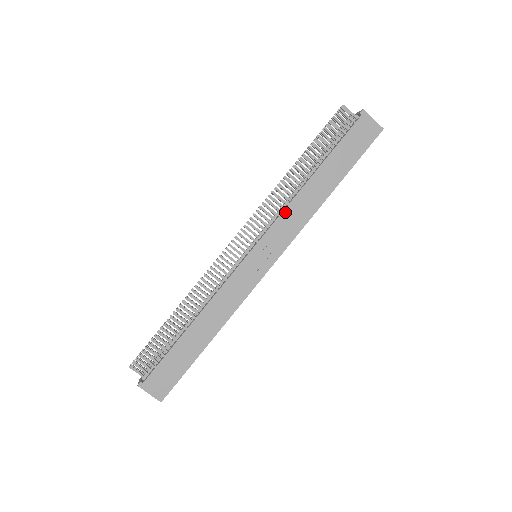
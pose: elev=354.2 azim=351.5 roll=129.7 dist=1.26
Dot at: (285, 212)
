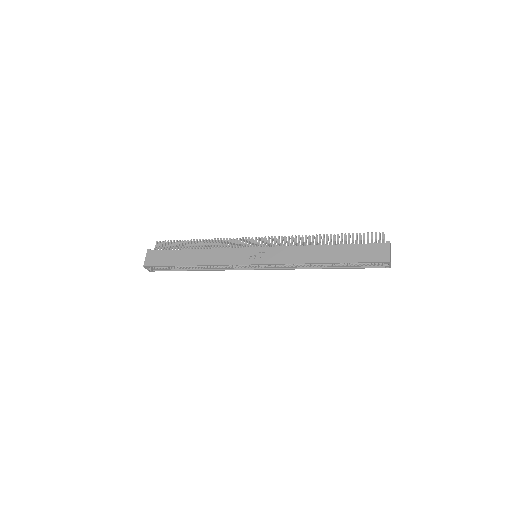
Dot at: (291, 247)
